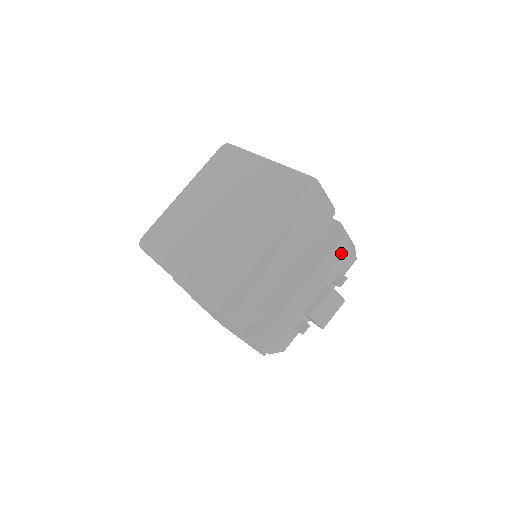
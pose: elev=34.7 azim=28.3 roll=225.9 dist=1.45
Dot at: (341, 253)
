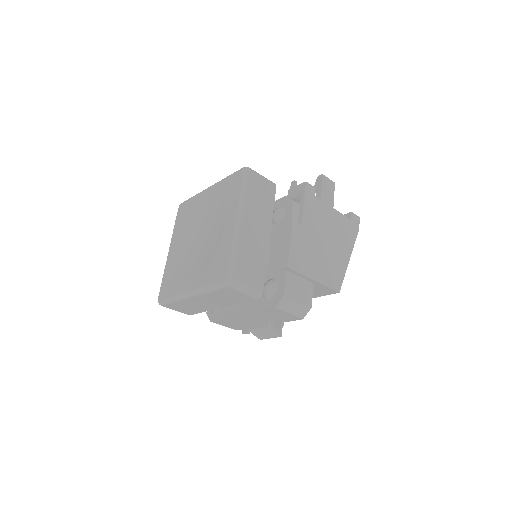
Dot at: (279, 313)
